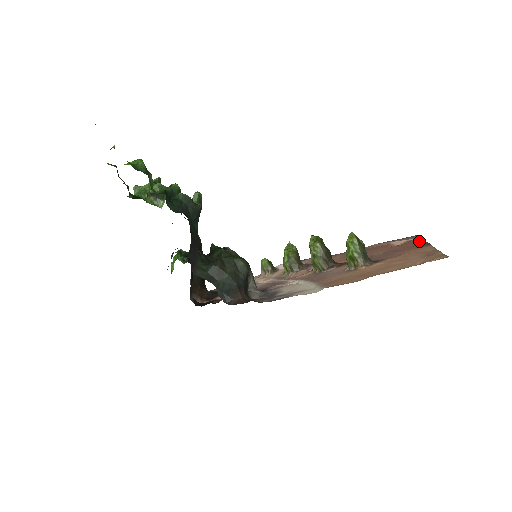
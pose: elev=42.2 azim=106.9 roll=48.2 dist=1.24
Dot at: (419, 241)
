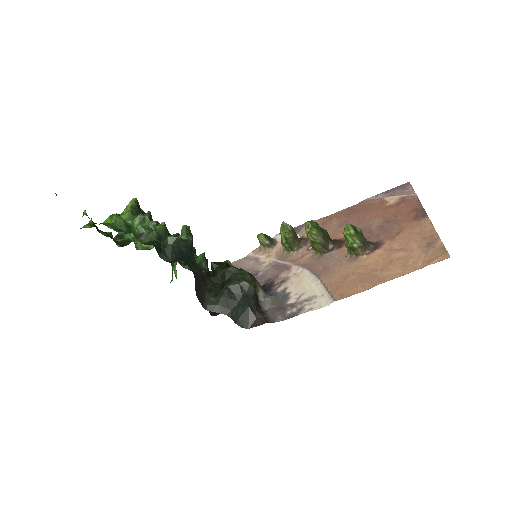
Dot at: (414, 202)
